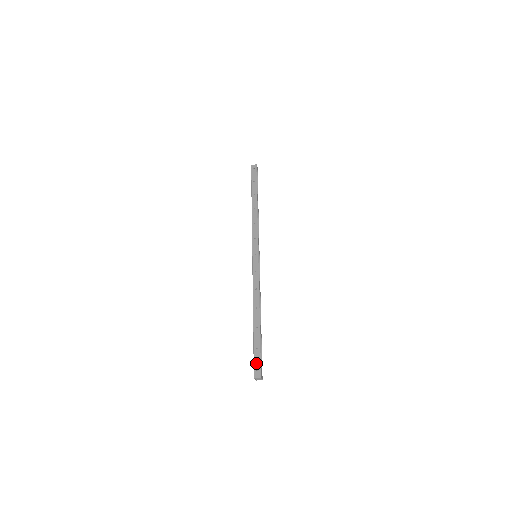
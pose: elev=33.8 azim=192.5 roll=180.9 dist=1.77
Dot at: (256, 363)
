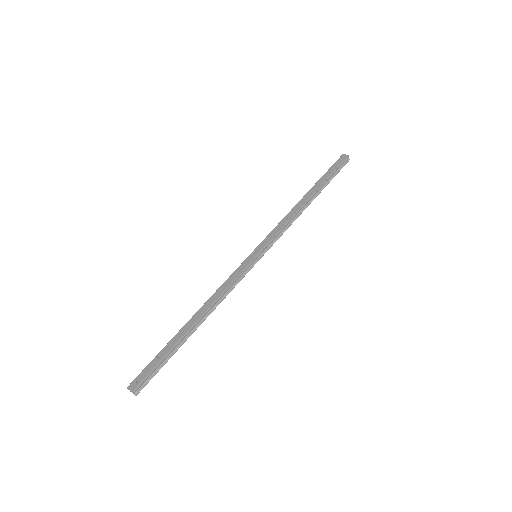
Dot at: (144, 372)
